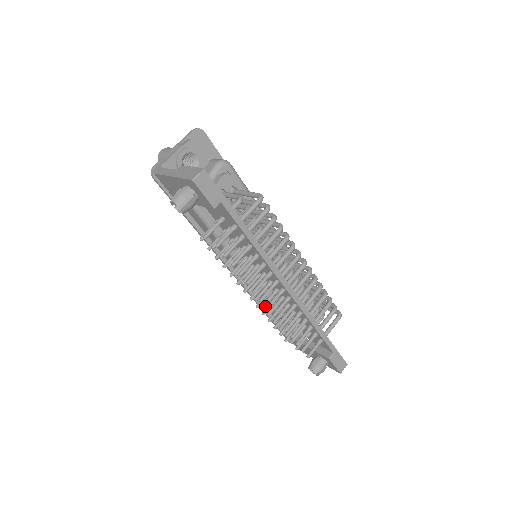
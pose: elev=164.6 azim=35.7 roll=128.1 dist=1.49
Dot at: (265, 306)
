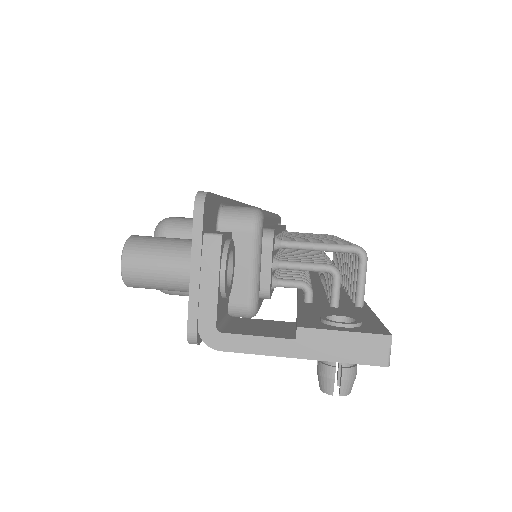
Dot at: occluded
